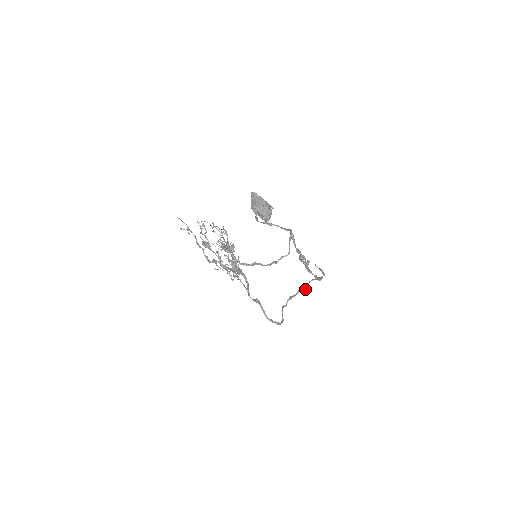
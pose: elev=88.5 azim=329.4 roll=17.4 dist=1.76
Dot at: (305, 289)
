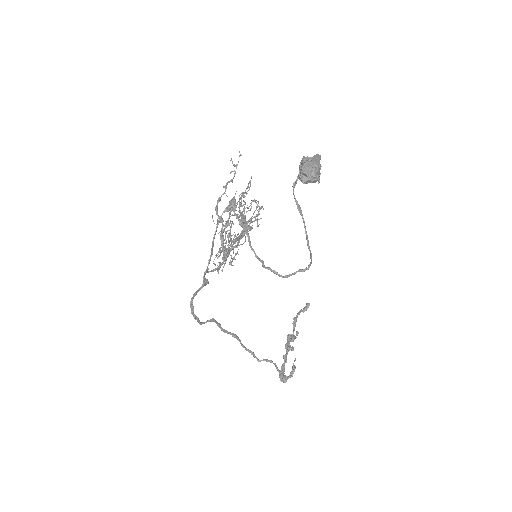
Dot at: (258, 359)
